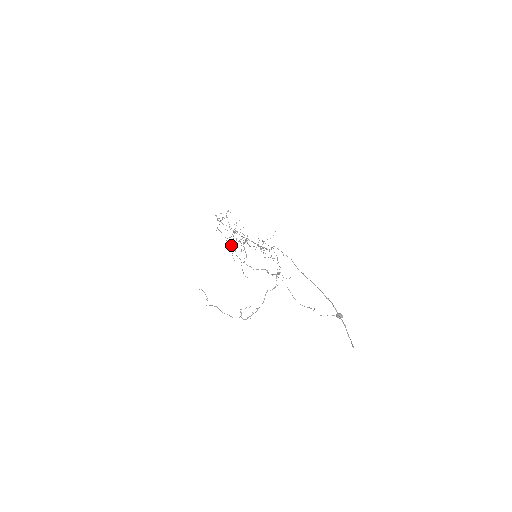
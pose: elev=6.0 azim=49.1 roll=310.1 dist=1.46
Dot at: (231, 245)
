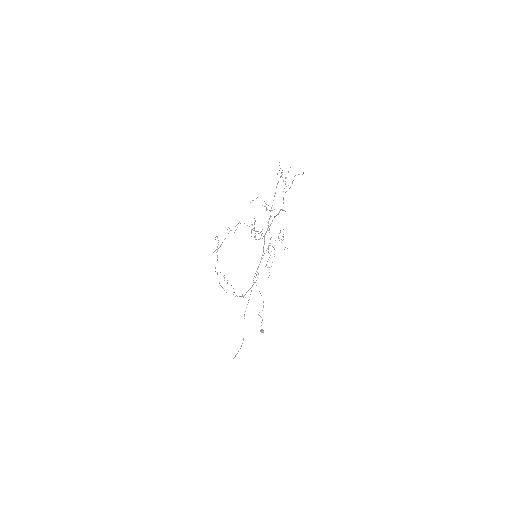
Dot at: occluded
